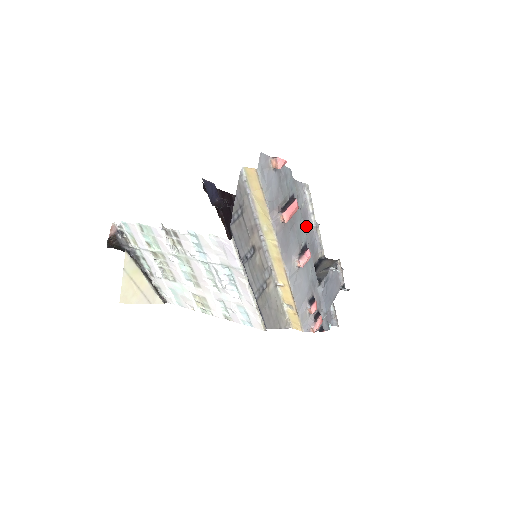
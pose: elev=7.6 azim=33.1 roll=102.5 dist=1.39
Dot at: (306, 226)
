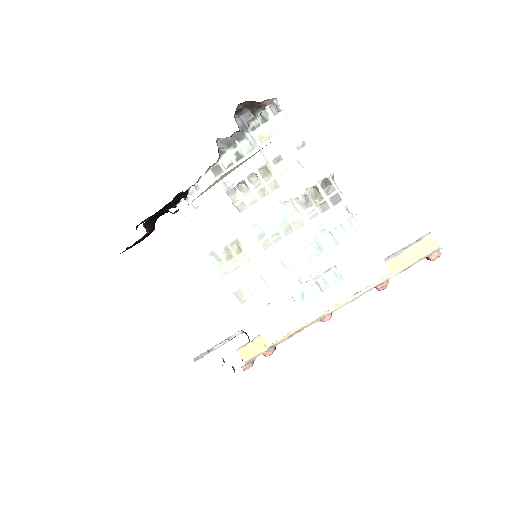
Dot at: occluded
